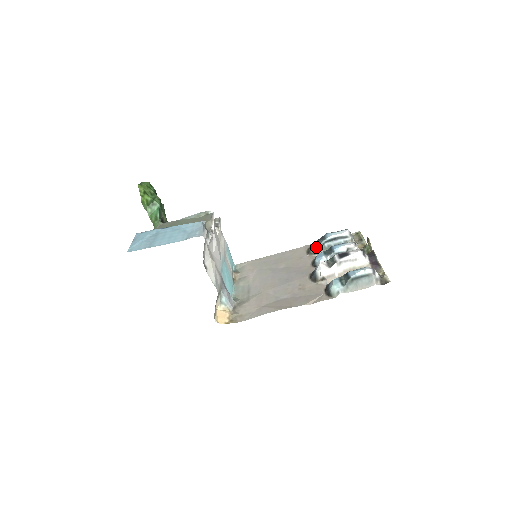
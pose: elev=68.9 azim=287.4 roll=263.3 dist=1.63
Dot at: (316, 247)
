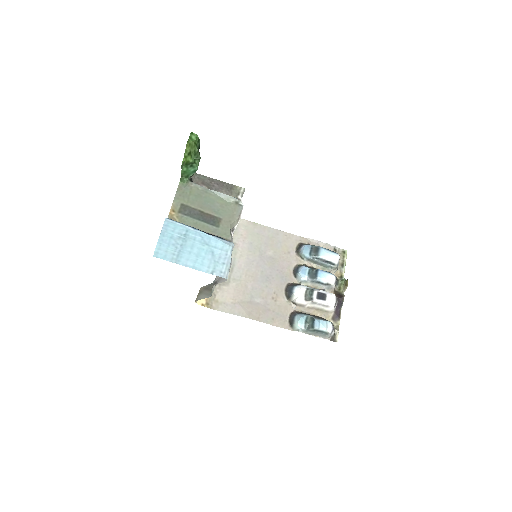
Dot at: (306, 255)
